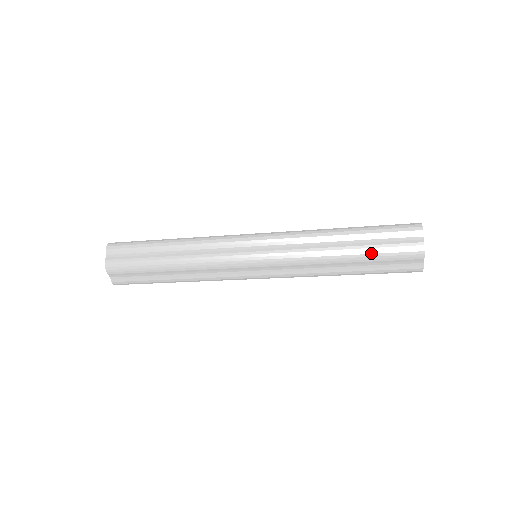
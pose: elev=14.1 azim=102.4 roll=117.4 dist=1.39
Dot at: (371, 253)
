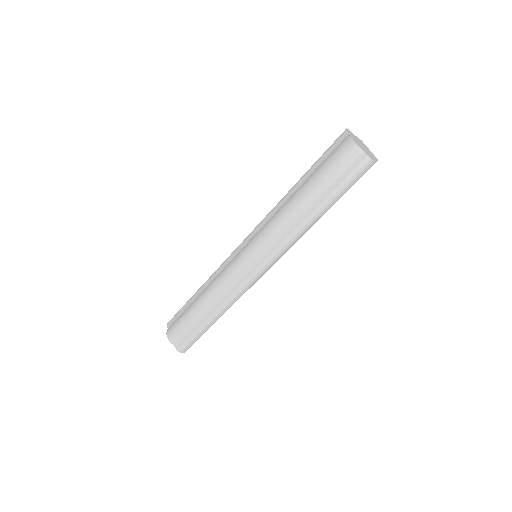
Dot at: (317, 177)
